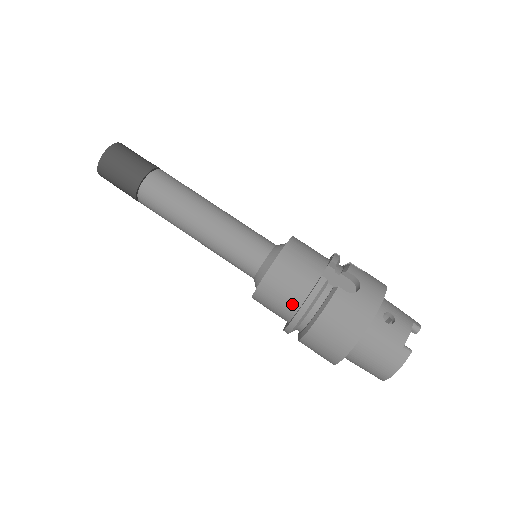
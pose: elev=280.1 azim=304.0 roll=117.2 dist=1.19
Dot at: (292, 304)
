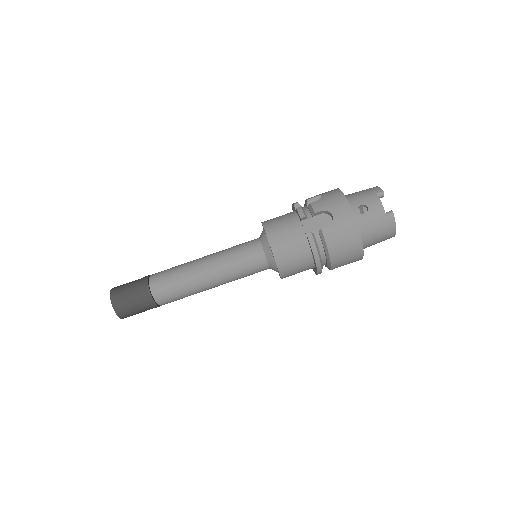
Dot at: (307, 262)
